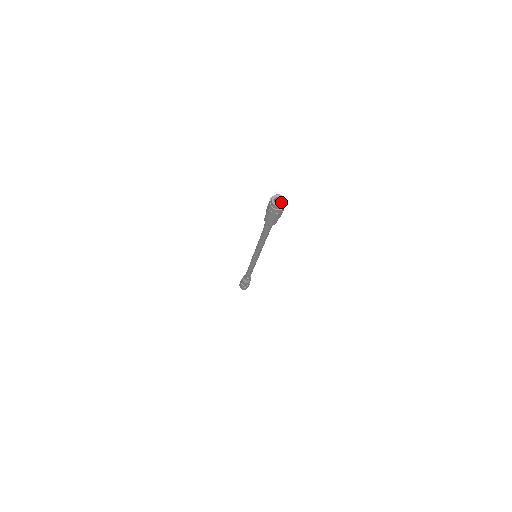
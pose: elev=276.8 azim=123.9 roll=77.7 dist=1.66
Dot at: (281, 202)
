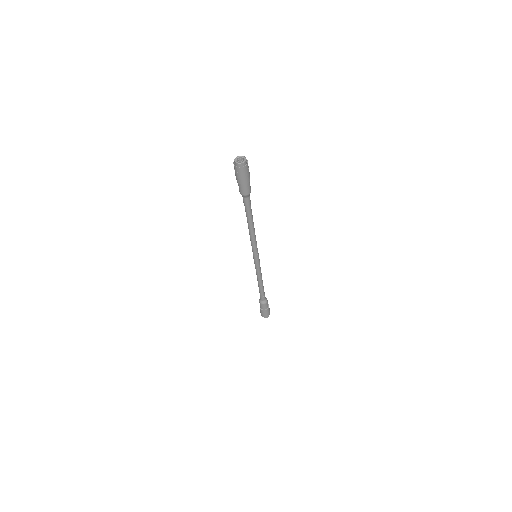
Dot at: occluded
